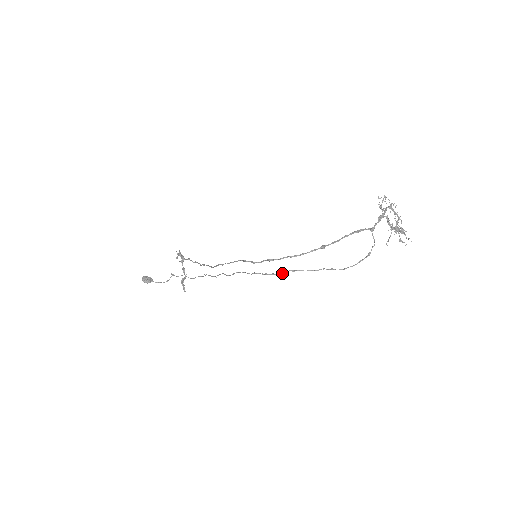
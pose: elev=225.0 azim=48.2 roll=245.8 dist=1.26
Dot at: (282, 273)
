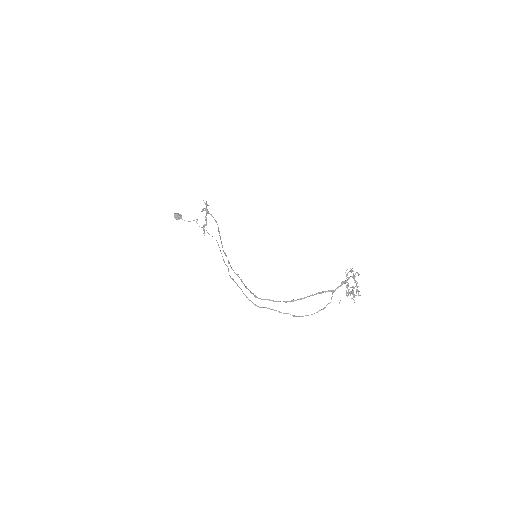
Dot at: occluded
